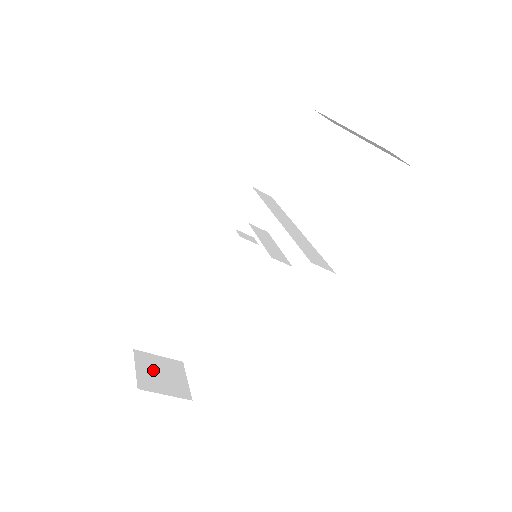
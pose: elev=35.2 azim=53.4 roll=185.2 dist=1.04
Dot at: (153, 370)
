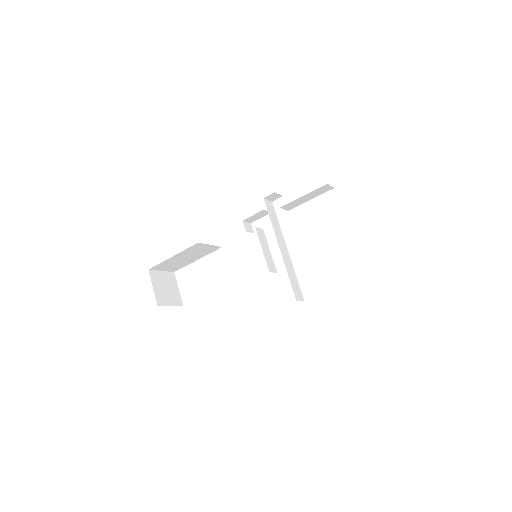
Dot at: (161, 286)
